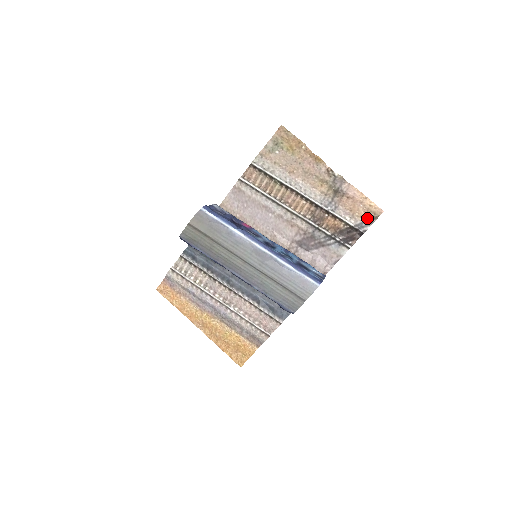
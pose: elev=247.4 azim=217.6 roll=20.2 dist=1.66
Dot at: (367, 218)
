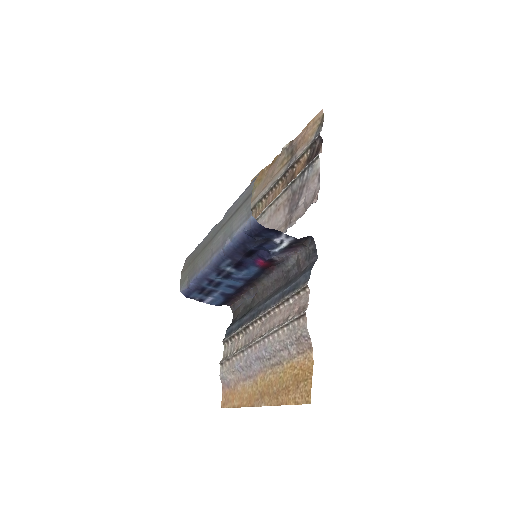
Dot at: (317, 128)
